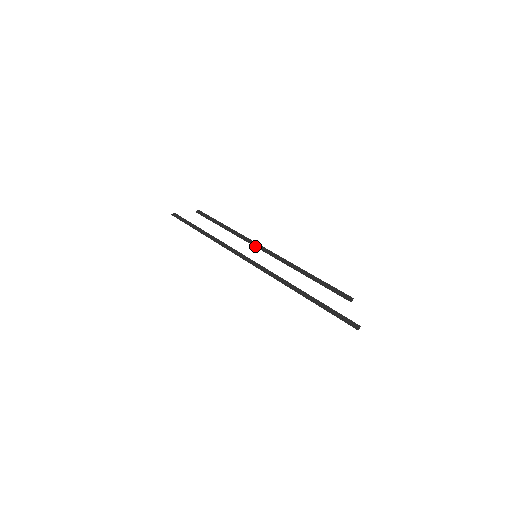
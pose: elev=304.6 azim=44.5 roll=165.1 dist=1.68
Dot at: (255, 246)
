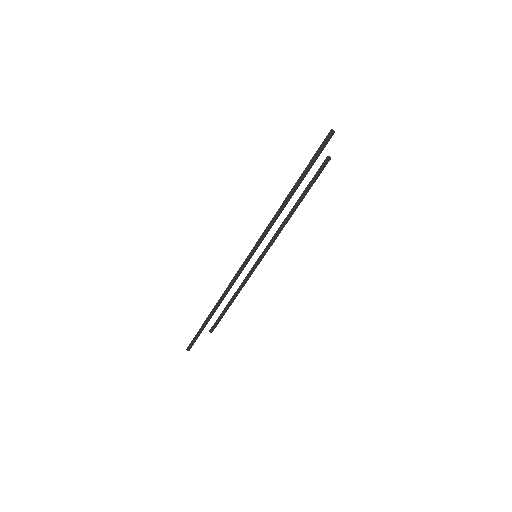
Dot at: (255, 262)
